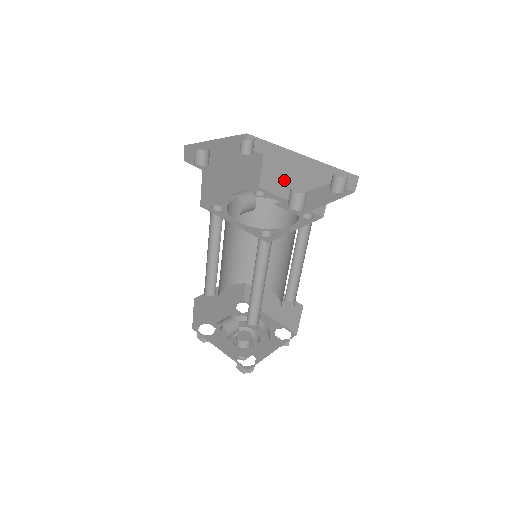
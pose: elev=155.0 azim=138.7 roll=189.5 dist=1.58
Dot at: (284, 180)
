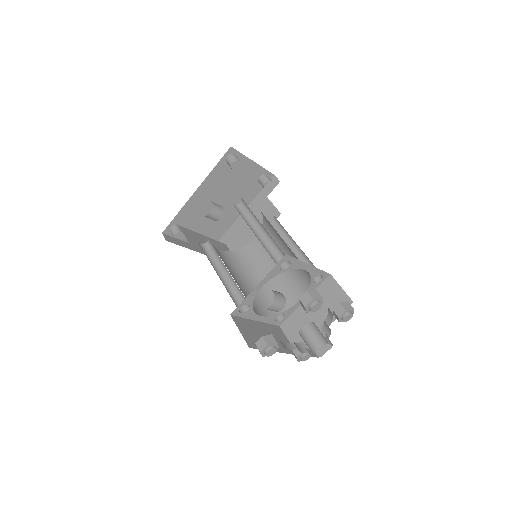
Dot at: (246, 235)
